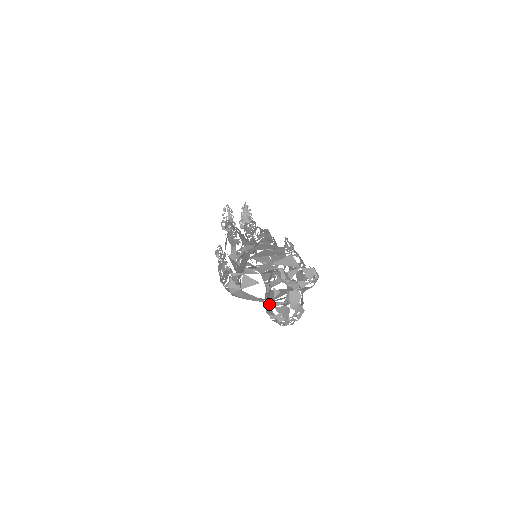
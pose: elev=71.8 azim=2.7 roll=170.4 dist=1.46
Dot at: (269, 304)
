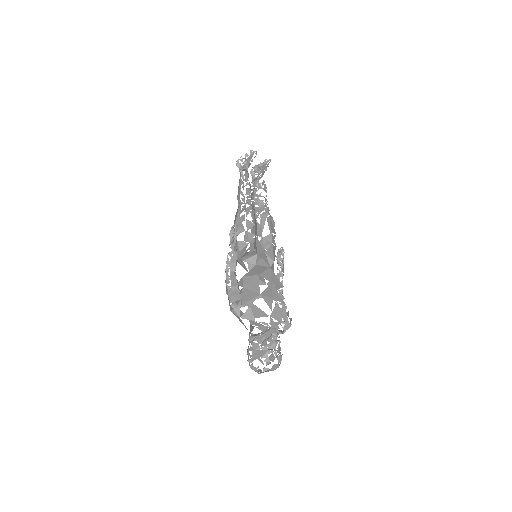
Dot at: occluded
